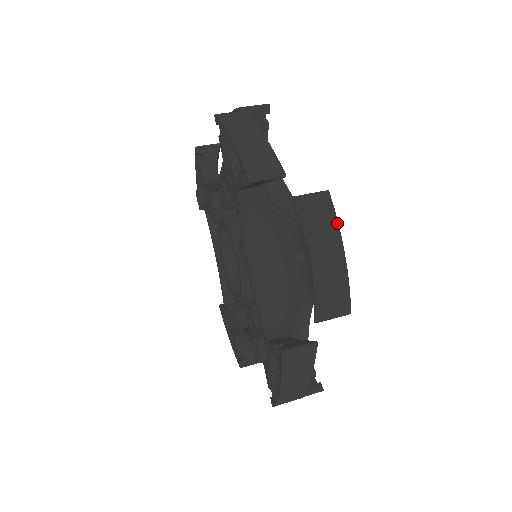
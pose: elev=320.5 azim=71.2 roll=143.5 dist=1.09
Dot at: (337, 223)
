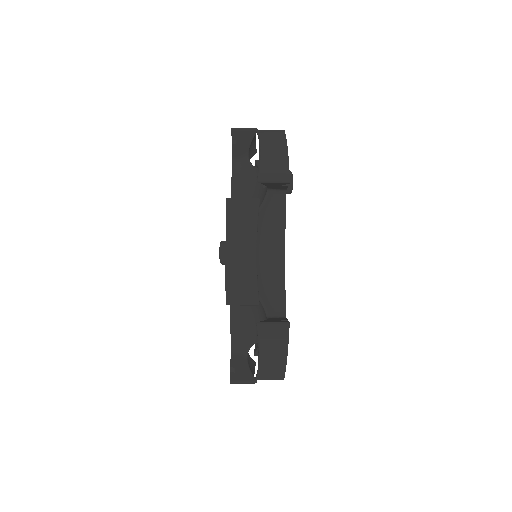
Dot at: (285, 137)
